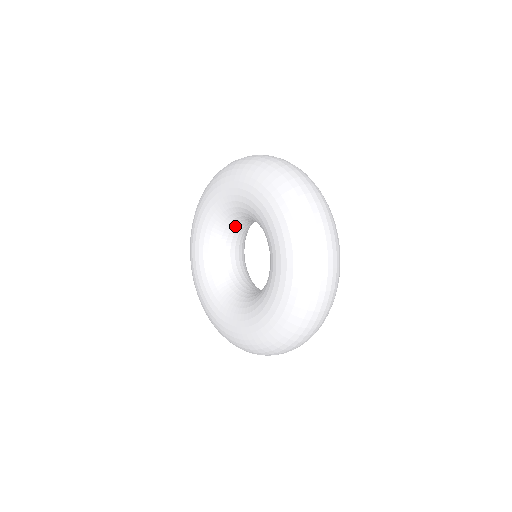
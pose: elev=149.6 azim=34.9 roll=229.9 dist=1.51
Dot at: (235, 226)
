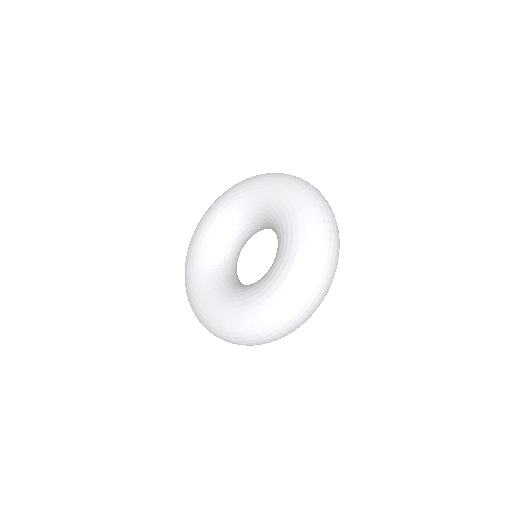
Dot at: occluded
